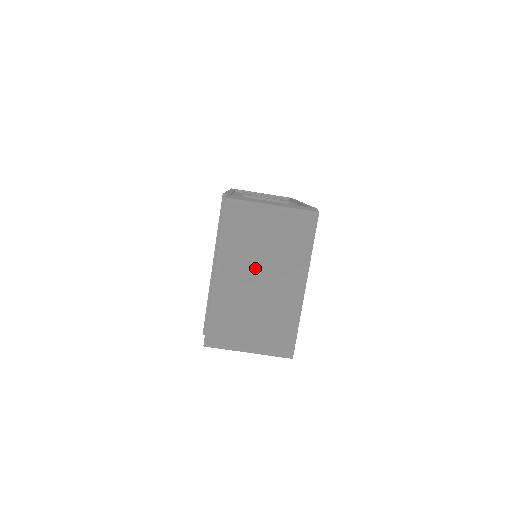
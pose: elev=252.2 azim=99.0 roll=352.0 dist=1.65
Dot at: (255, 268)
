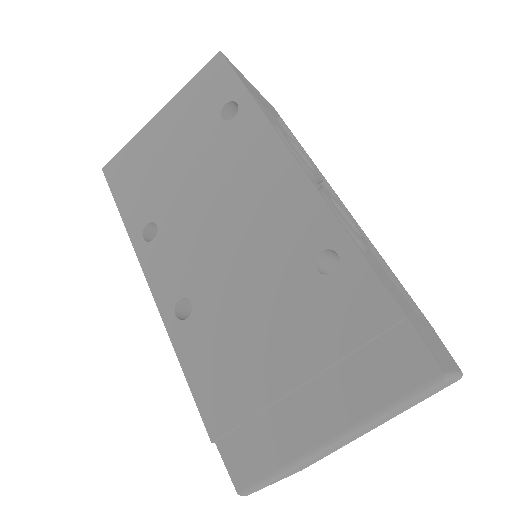
Dot at: occluded
